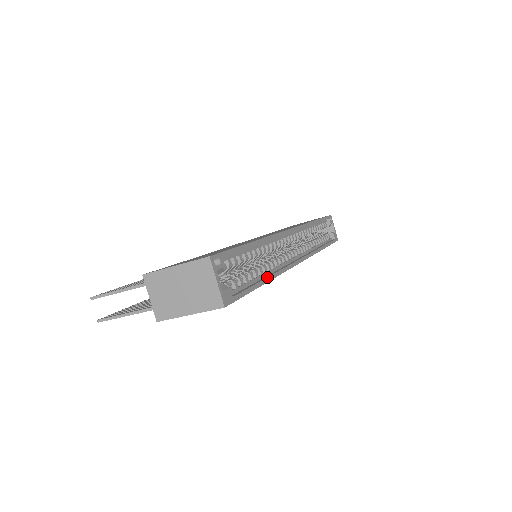
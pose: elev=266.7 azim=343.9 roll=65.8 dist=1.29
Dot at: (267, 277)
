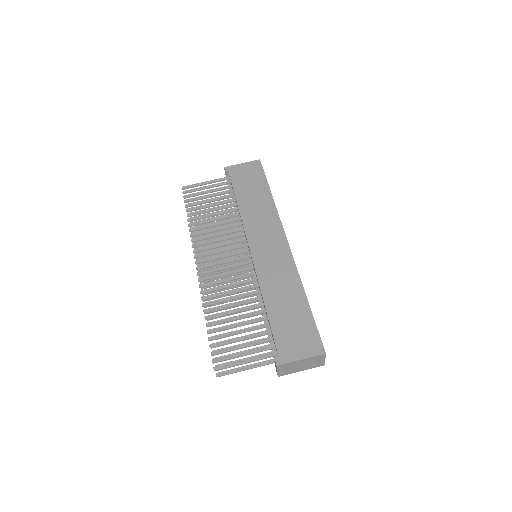
Dot at: occluded
